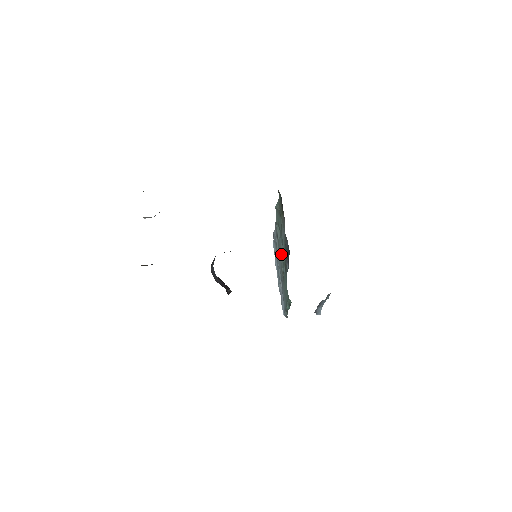
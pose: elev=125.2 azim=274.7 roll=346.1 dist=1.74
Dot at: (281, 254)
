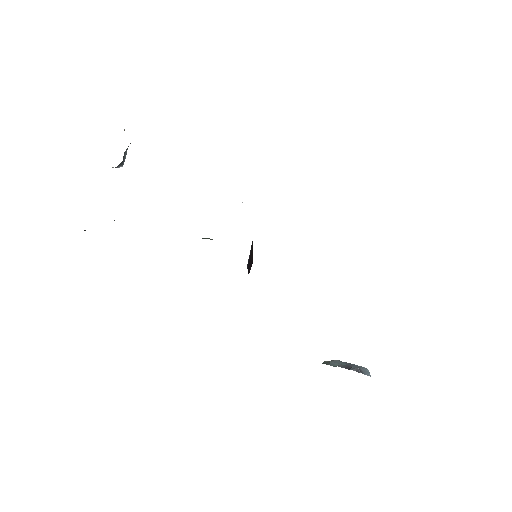
Dot at: occluded
